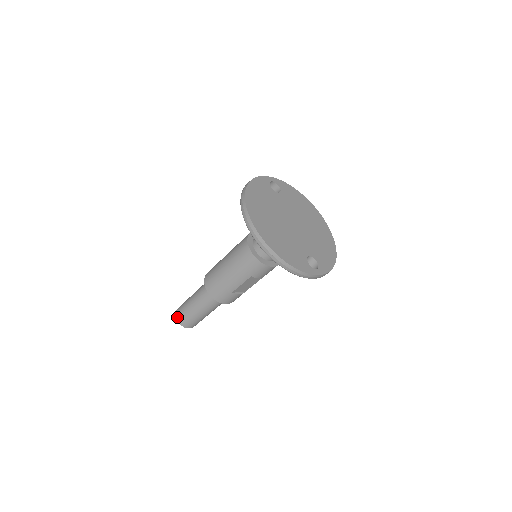
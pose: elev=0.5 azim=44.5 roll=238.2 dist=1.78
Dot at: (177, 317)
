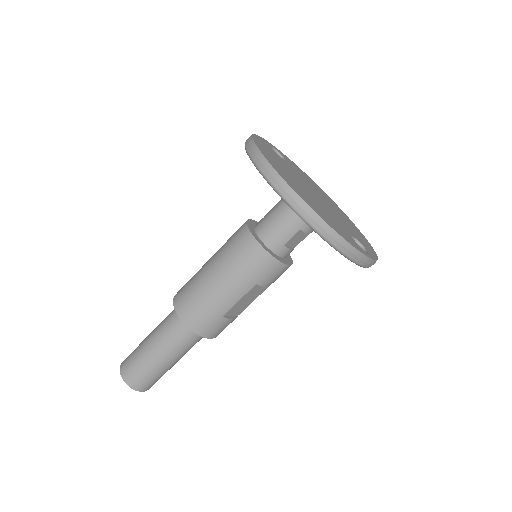
Dot at: (124, 375)
